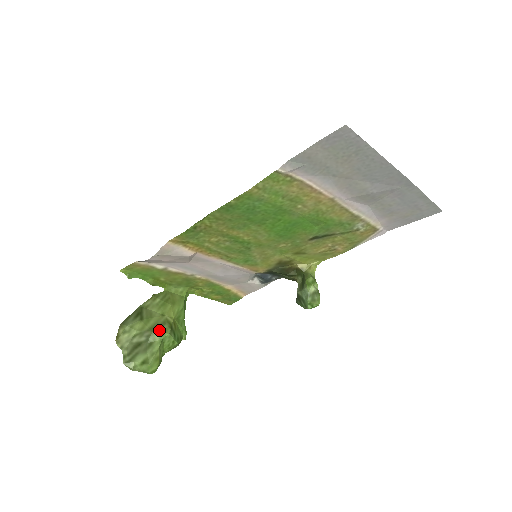
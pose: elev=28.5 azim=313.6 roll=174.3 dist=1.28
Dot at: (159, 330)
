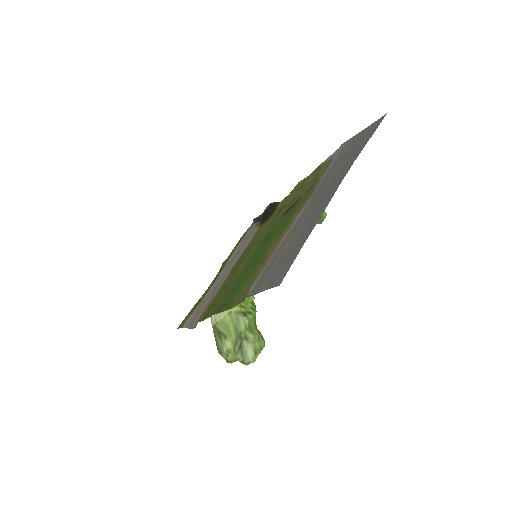
Dot at: (241, 327)
